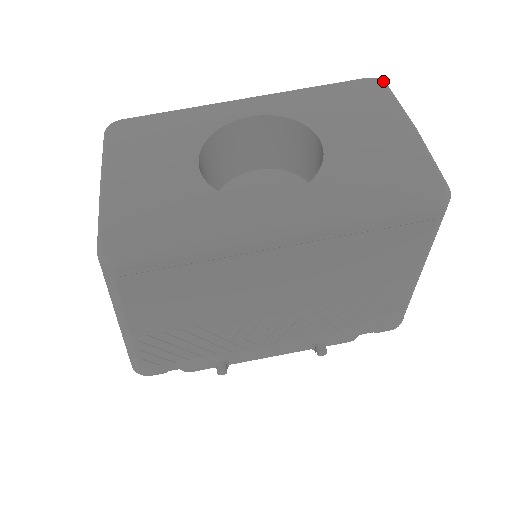
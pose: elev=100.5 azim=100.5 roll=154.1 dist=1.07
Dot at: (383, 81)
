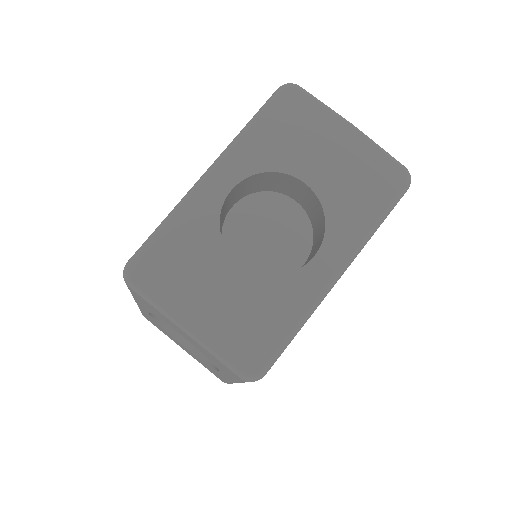
Dot at: (296, 86)
